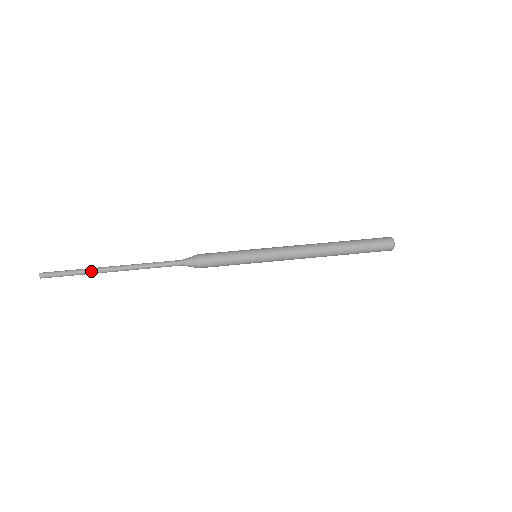
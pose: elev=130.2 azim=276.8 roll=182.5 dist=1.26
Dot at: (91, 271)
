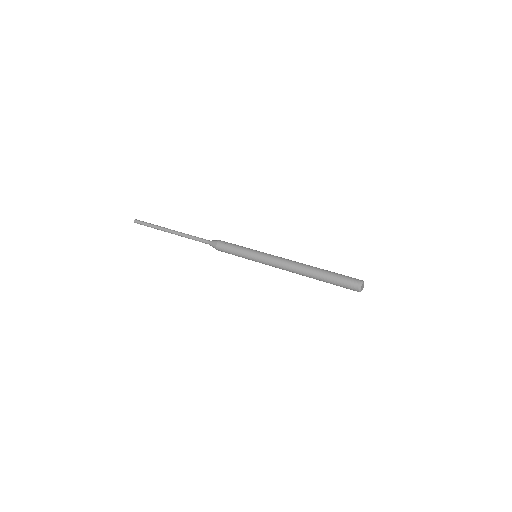
Dot at: (159, 228)
